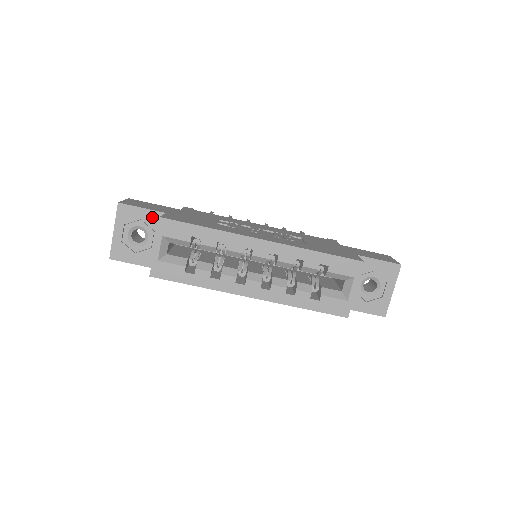
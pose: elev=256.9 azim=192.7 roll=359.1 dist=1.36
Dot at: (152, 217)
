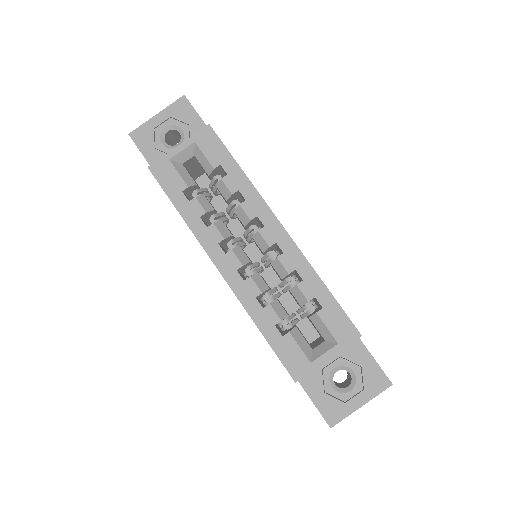
Dot at: occluded
